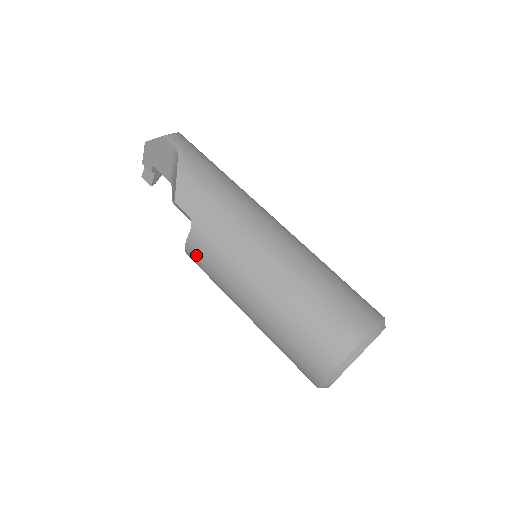
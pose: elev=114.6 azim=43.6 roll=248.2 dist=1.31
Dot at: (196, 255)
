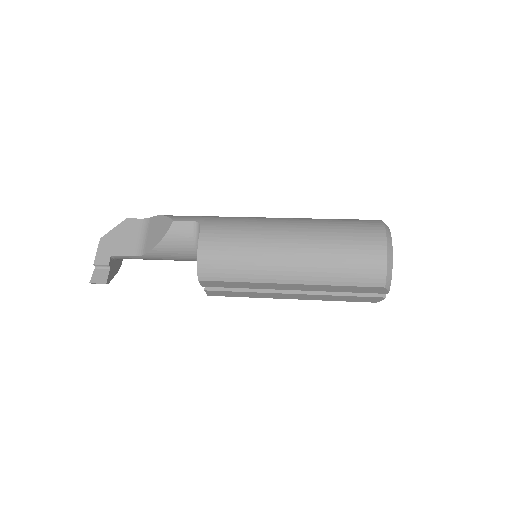
Dot at: (214, 243)
